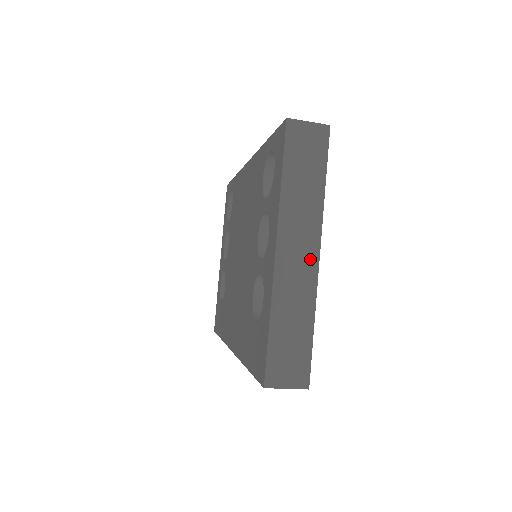
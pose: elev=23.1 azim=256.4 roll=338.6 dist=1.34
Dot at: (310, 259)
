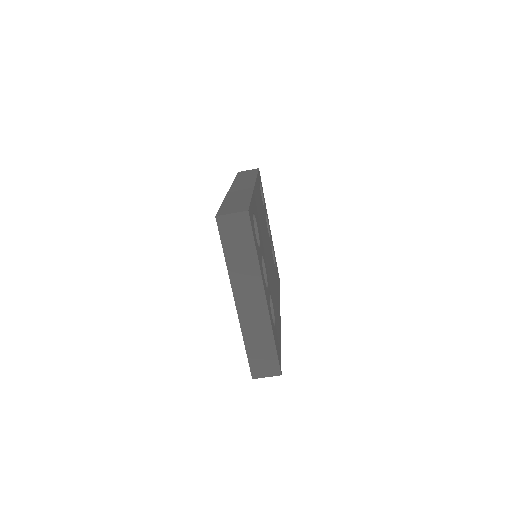
Dot at: (260, 302)
